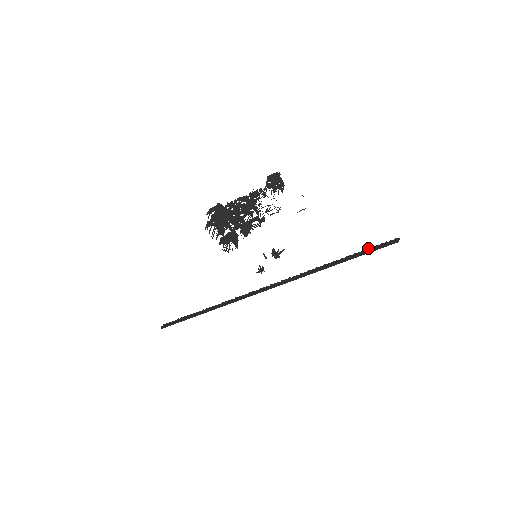
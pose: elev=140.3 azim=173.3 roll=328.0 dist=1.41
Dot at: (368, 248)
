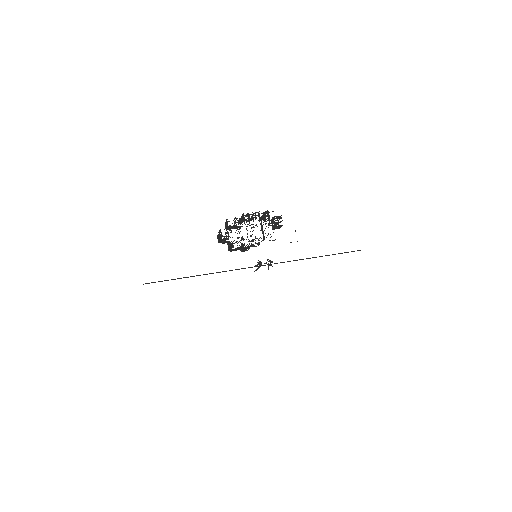
Dot at: occluded
